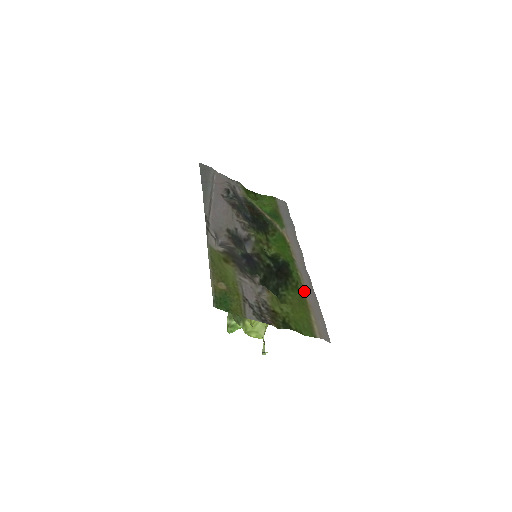
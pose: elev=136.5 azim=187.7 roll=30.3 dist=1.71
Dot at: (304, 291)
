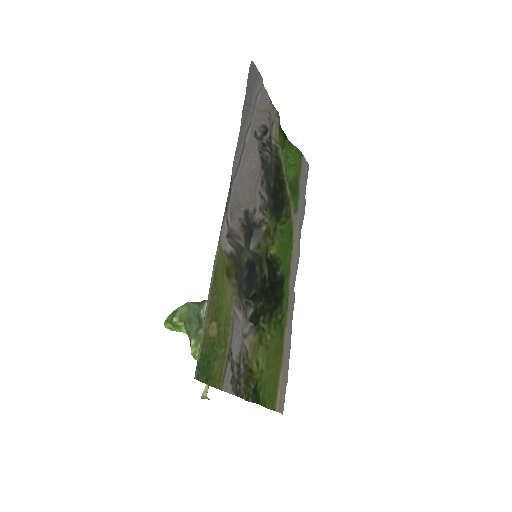
Dot at: (285, 330)
